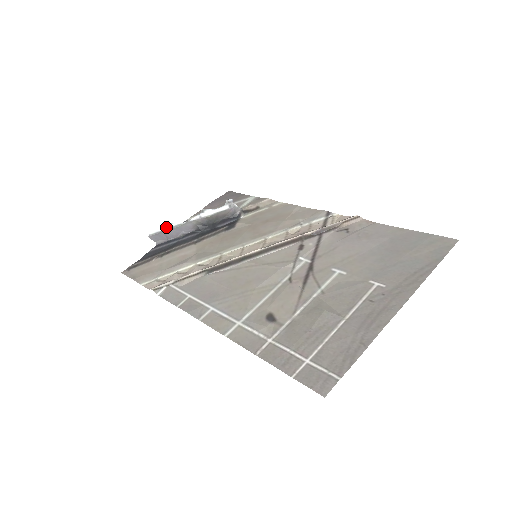
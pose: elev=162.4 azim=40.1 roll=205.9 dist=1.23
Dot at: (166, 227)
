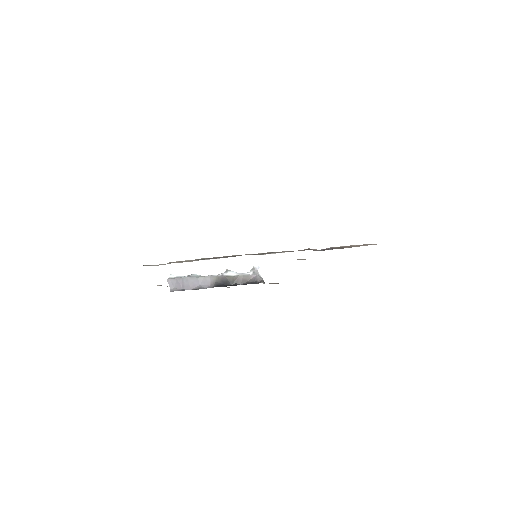
Dot at: (187, 276)
